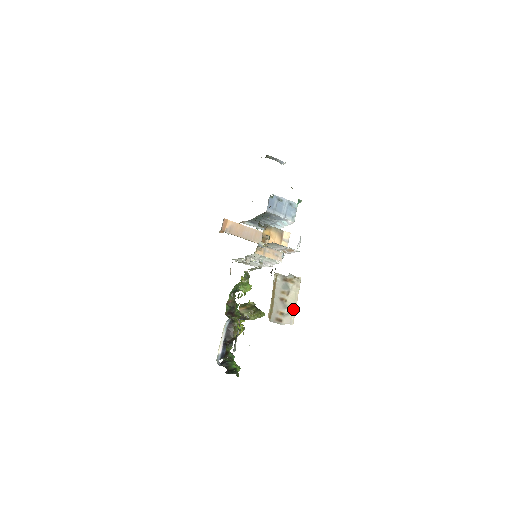
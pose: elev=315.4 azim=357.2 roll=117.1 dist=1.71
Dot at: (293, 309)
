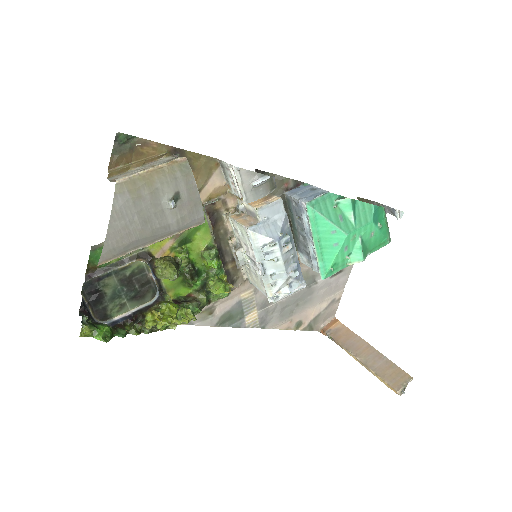
Dot at: (138, 172)
